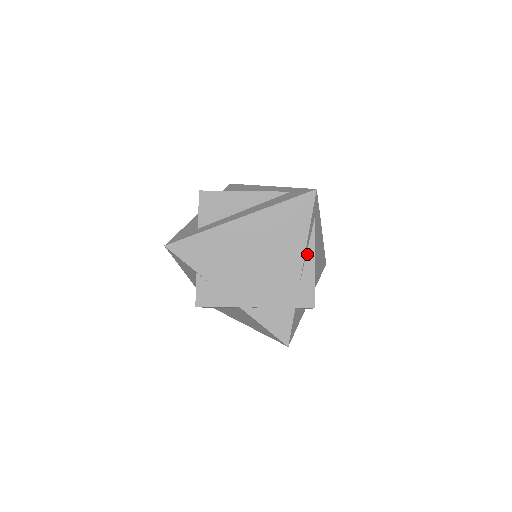
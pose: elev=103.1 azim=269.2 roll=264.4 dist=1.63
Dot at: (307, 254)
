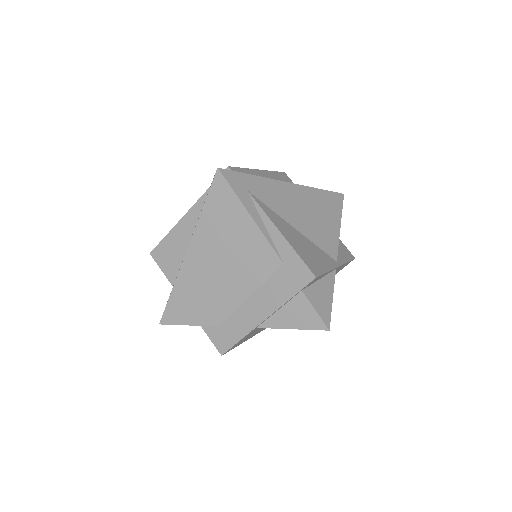
Dot at: (268, 231)
